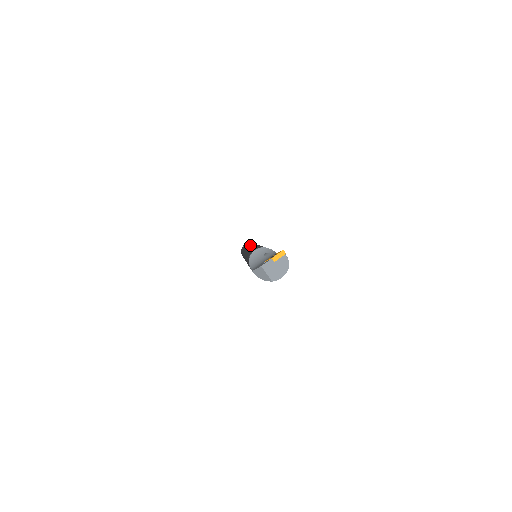
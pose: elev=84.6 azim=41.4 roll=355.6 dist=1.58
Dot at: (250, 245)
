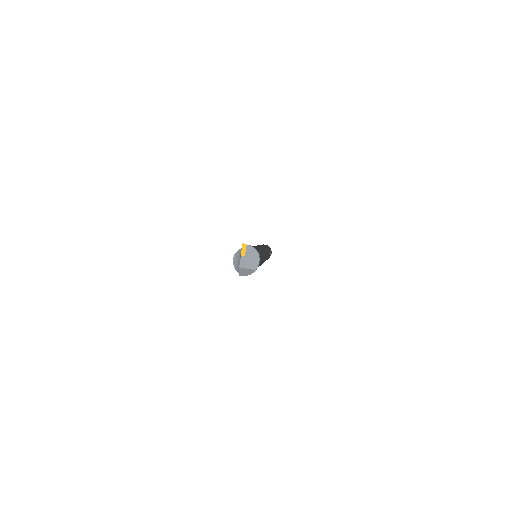
Dot at: occluded
